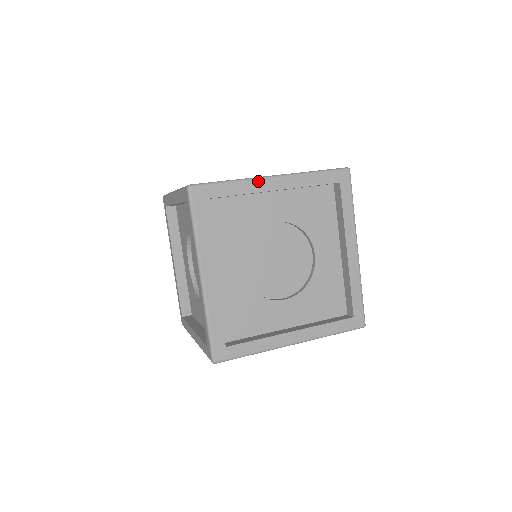
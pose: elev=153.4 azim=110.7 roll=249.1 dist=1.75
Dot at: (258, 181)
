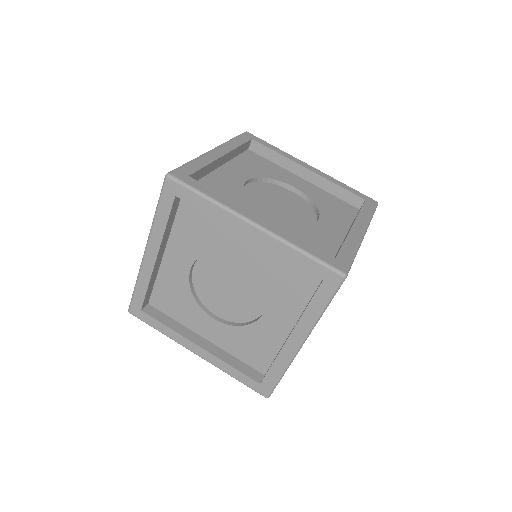
Dot at: (234, 216)
